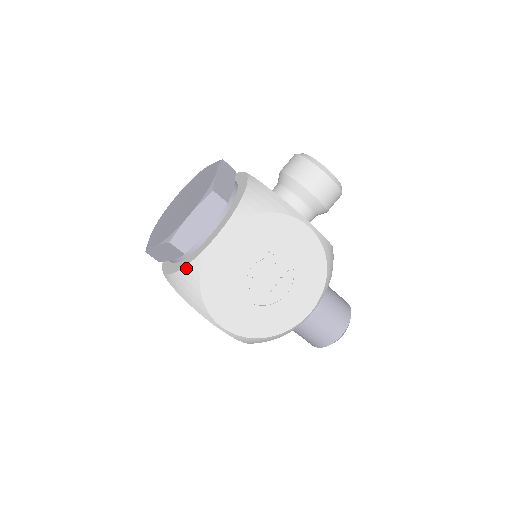
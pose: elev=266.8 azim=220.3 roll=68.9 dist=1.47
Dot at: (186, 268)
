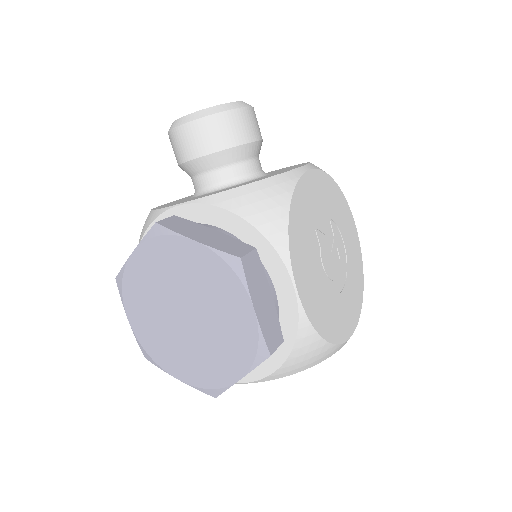
Dot at: (296, 348)
